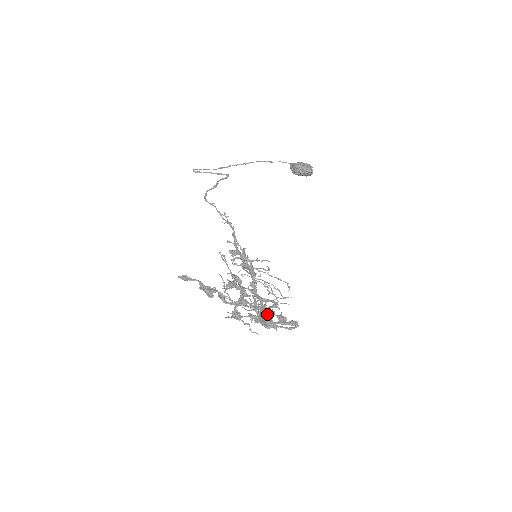
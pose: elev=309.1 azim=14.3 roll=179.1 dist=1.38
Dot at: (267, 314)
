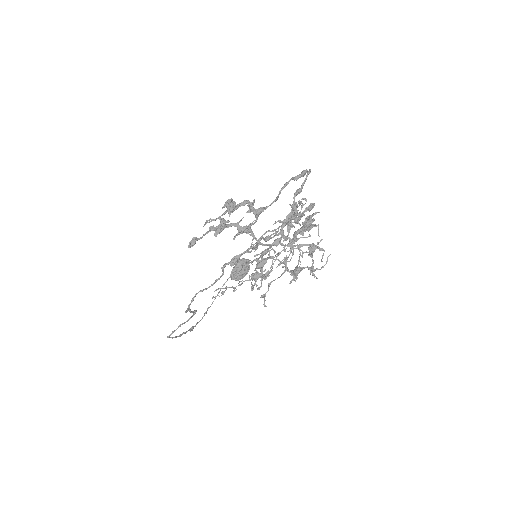
Dot at: (313, 246)
